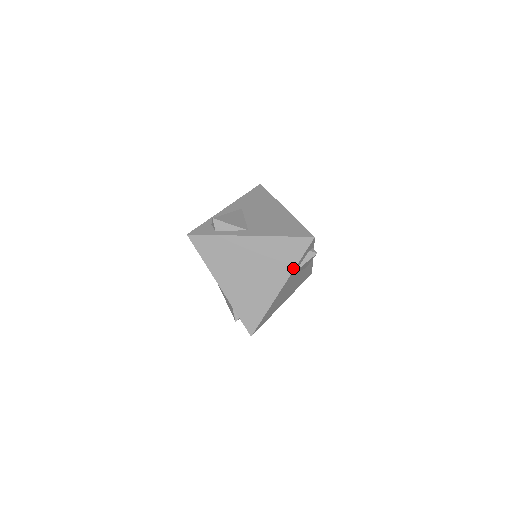
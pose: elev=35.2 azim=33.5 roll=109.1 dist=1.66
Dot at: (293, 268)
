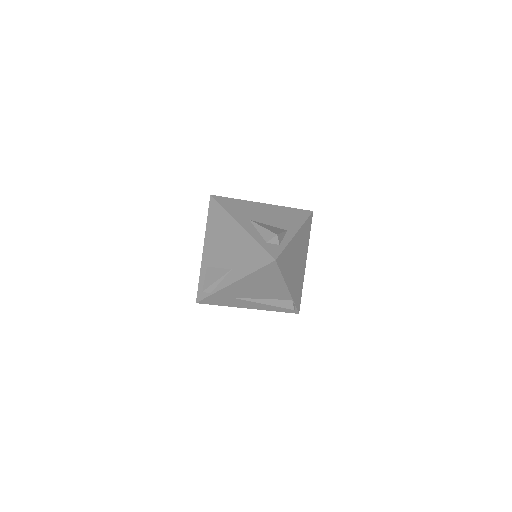
Dot at: occluded
